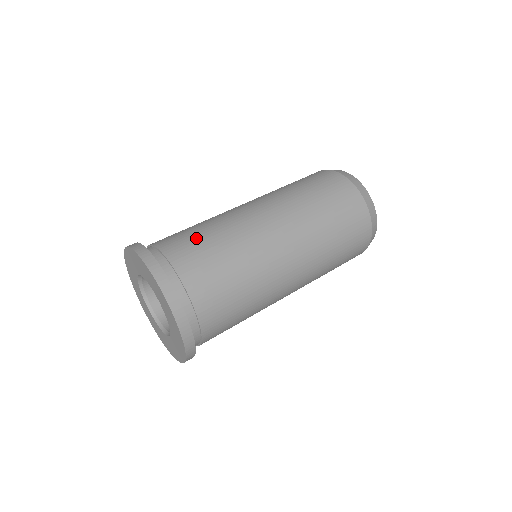
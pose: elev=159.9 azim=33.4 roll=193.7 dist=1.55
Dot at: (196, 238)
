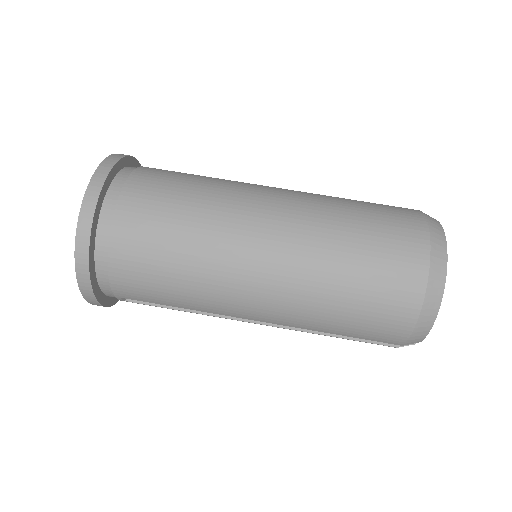
Dot at: occluded
